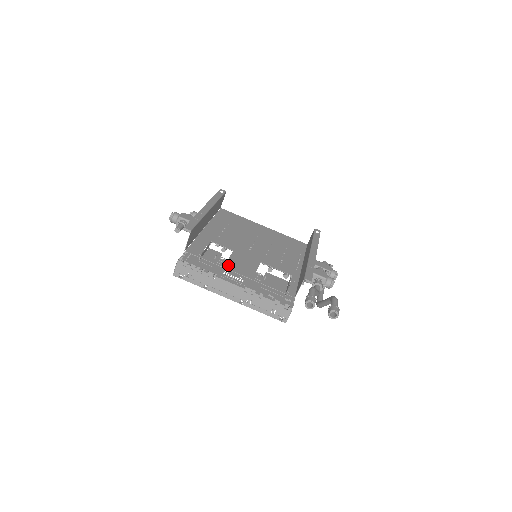
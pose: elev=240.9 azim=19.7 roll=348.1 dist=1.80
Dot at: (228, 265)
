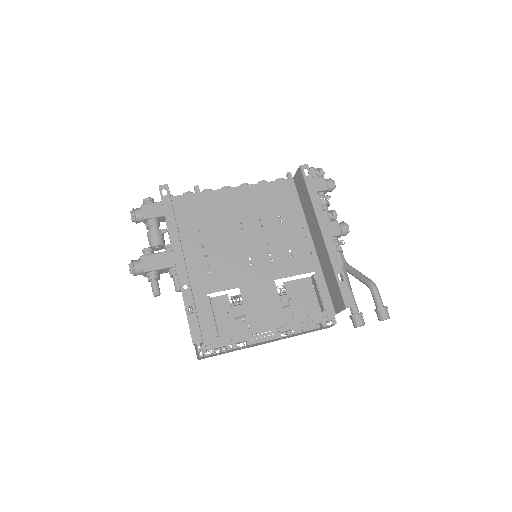
Dot at: (252, 325)
